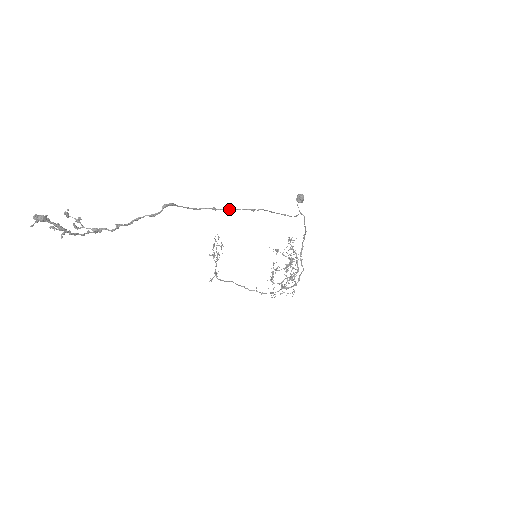
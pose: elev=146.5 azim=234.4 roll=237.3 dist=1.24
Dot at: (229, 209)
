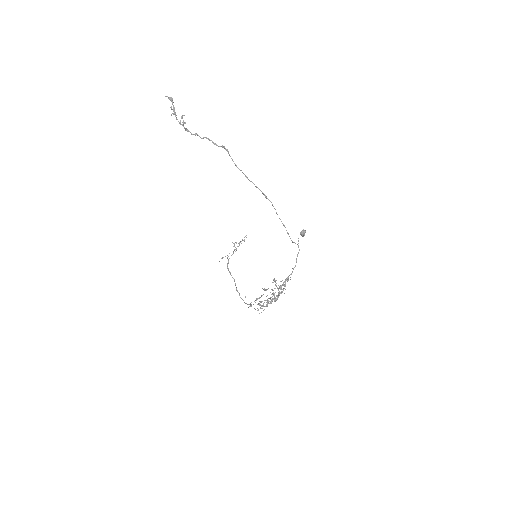
Dot at: (253, 183)
